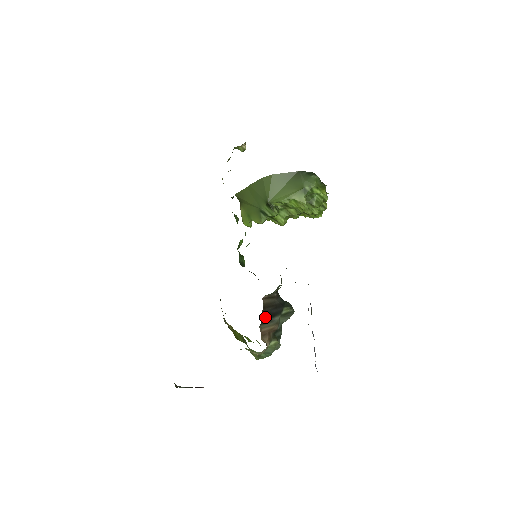
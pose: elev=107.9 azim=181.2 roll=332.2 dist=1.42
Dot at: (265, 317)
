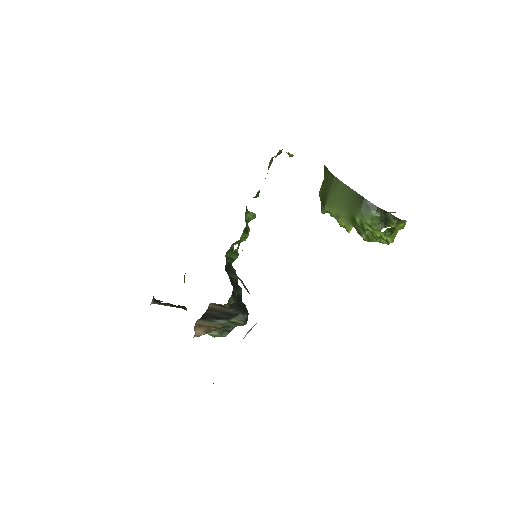
Dot at: (207, 316)
